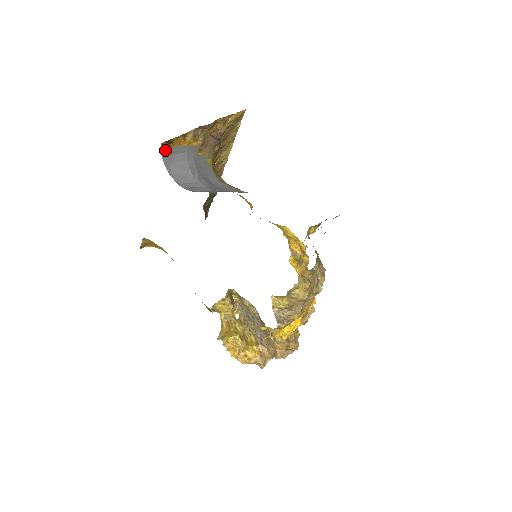
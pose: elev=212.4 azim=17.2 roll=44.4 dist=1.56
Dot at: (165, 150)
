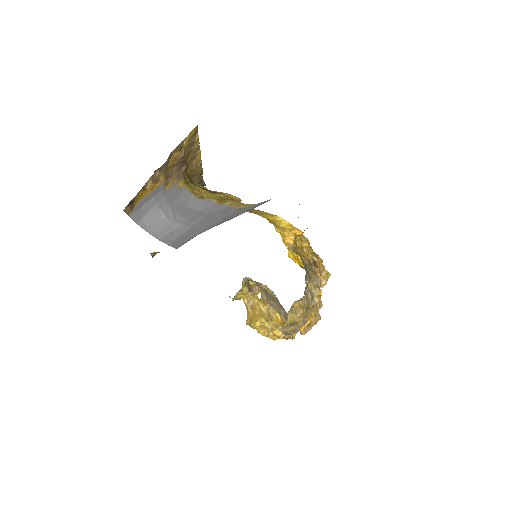
Dot at: (130, 210)
